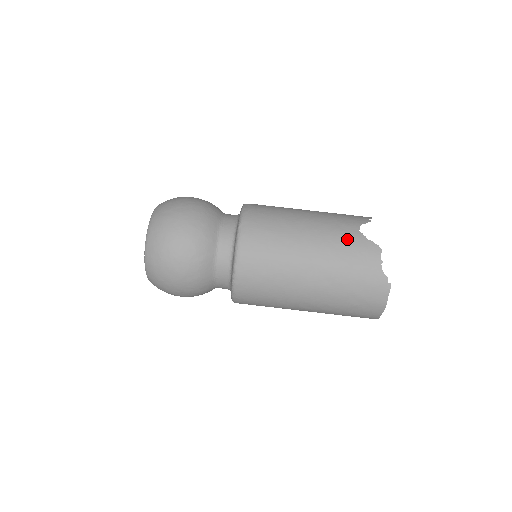
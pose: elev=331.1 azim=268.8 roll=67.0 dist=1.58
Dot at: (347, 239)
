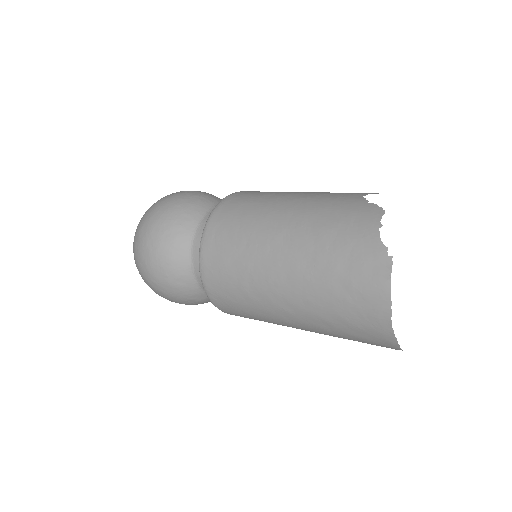
Dot at: (339, 203)
